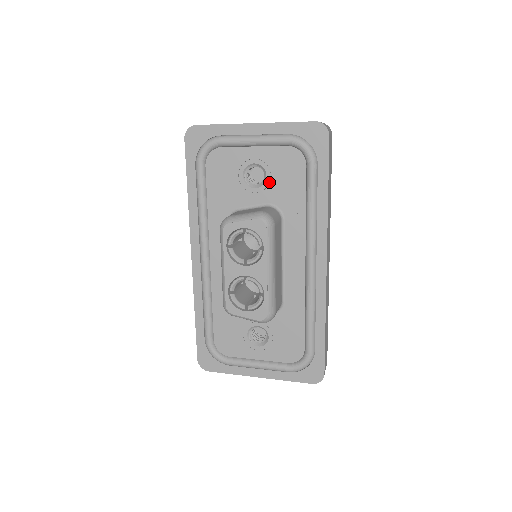
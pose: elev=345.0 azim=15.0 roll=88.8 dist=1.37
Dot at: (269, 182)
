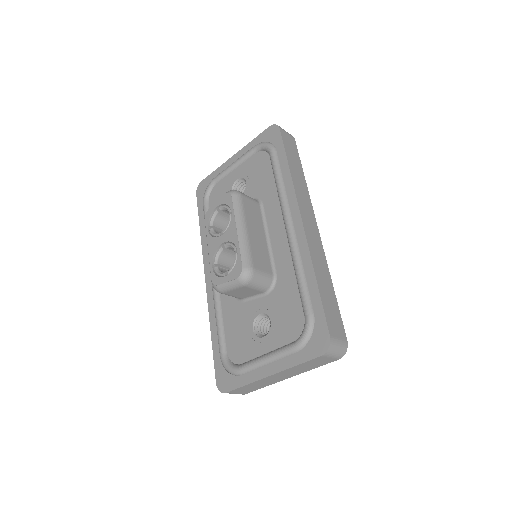
Dot at: (248, 185)
